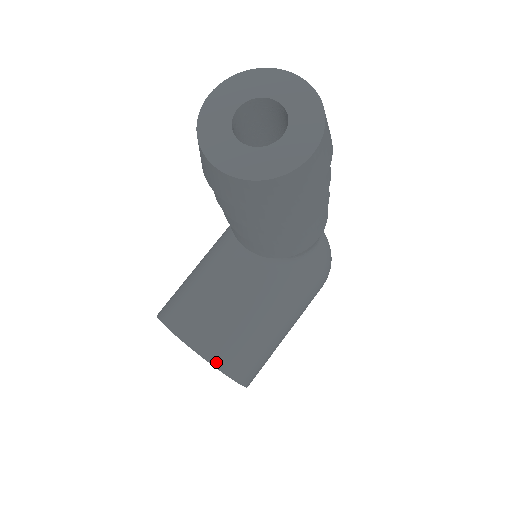
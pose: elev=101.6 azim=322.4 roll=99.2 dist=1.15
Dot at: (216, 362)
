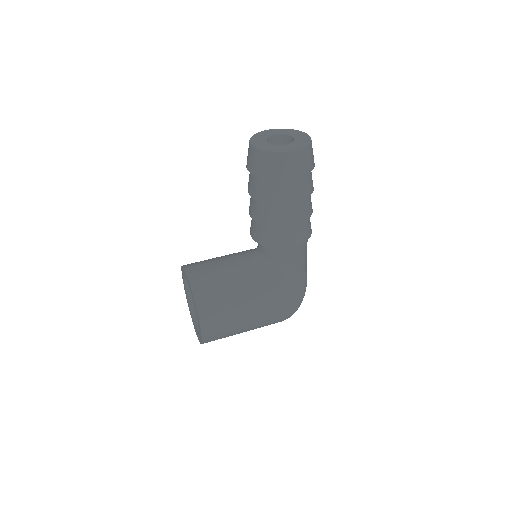
Dot at: (195, 290)
